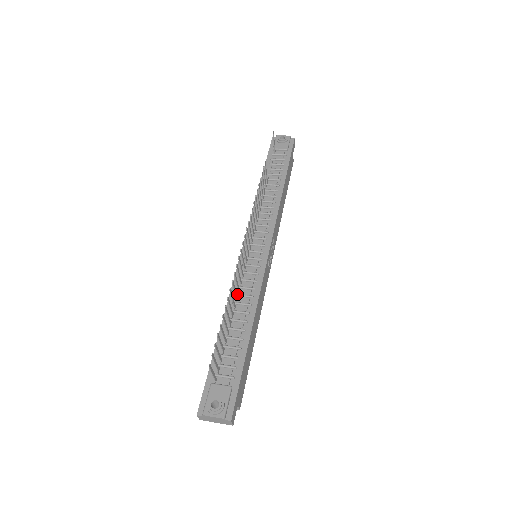
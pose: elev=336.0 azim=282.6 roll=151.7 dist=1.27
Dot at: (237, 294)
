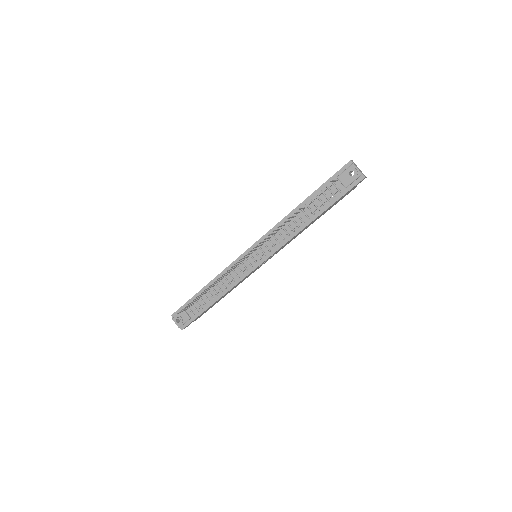
Dot at: (224, 276)
